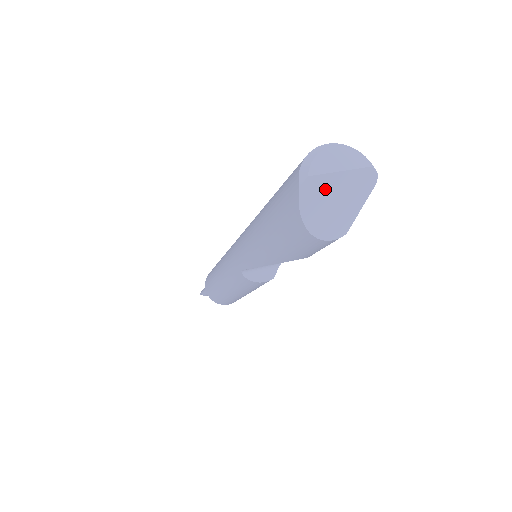
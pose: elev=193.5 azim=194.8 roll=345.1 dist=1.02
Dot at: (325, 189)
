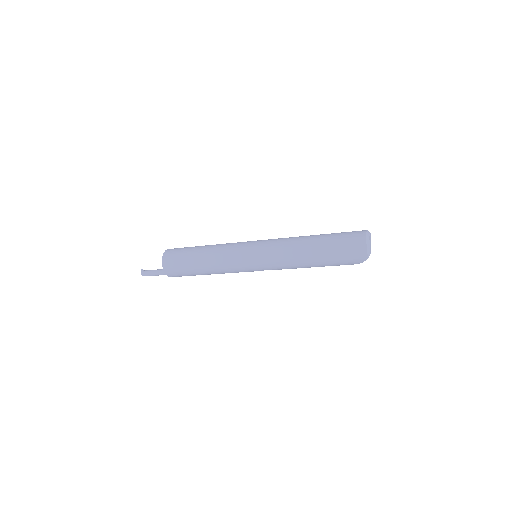
Dot at: occluded
